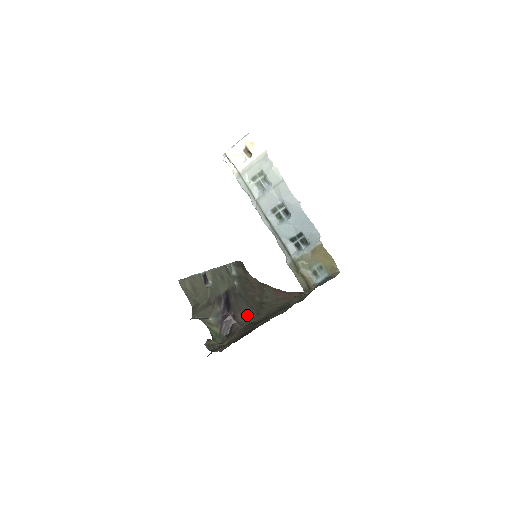
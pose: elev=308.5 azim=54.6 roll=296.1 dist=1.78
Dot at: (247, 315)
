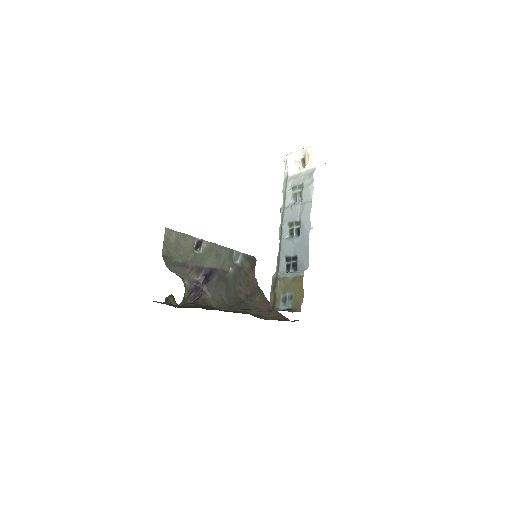
Dot at: (217, 300)
